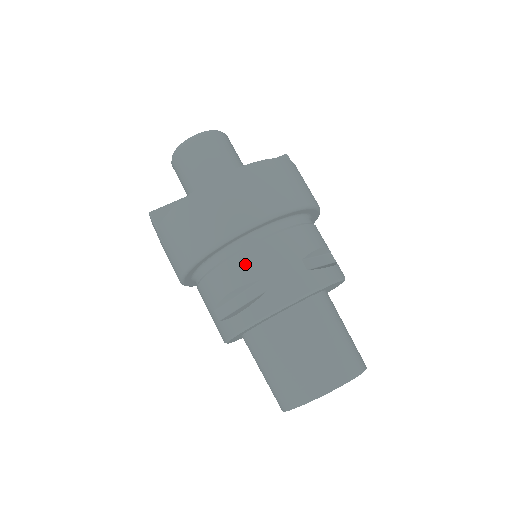
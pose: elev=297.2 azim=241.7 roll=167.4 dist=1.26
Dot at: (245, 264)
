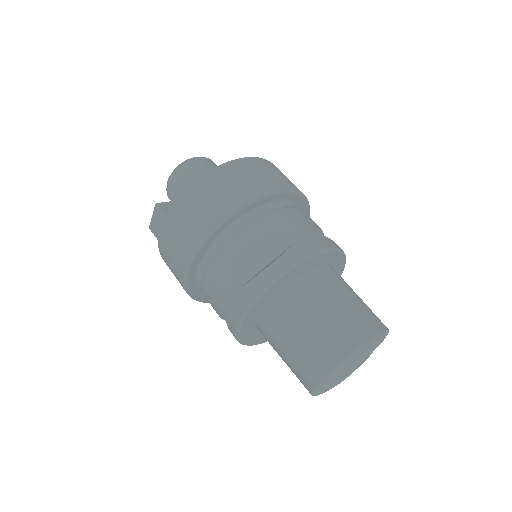
Dot at: (269, 224)
